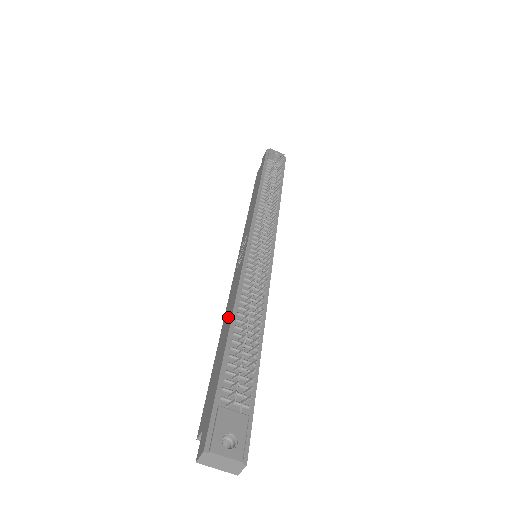
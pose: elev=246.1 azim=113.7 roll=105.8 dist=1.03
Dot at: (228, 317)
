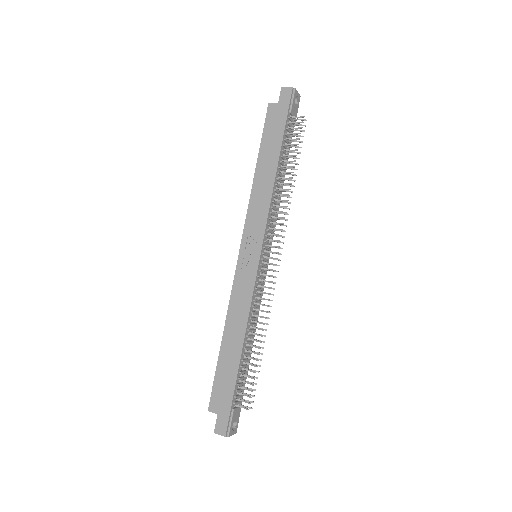
Dot at: (237, 330)
